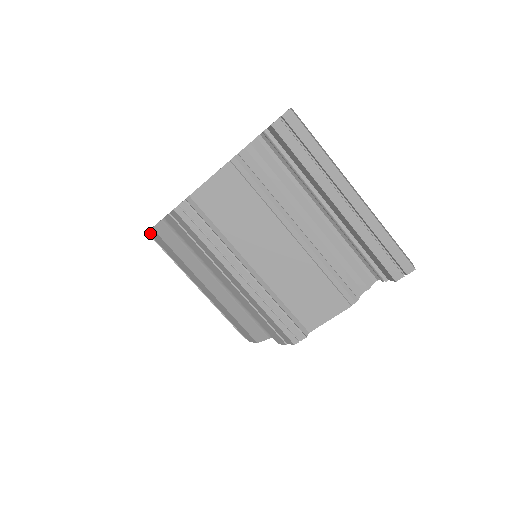
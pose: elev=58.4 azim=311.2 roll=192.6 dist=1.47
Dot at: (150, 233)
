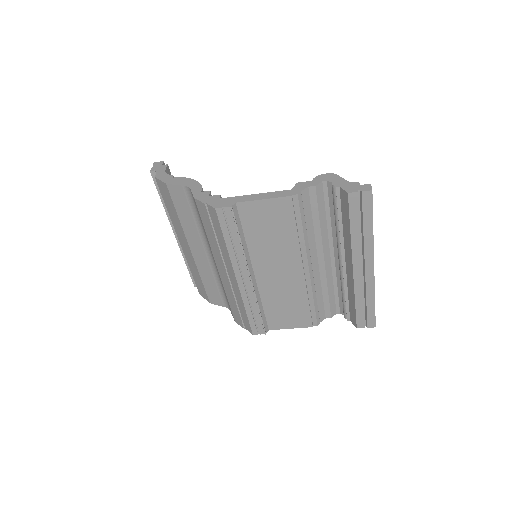
Dot at: (158, 180)
